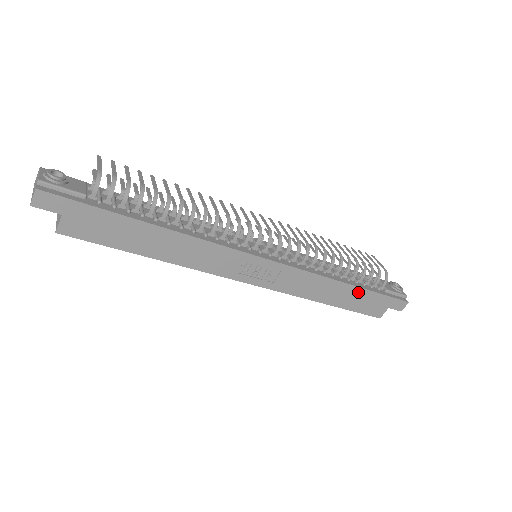
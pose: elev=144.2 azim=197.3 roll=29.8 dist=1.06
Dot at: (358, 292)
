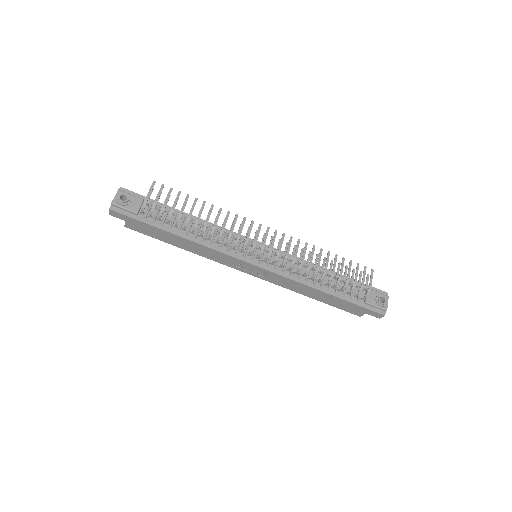
Dot at: (335, 298)
